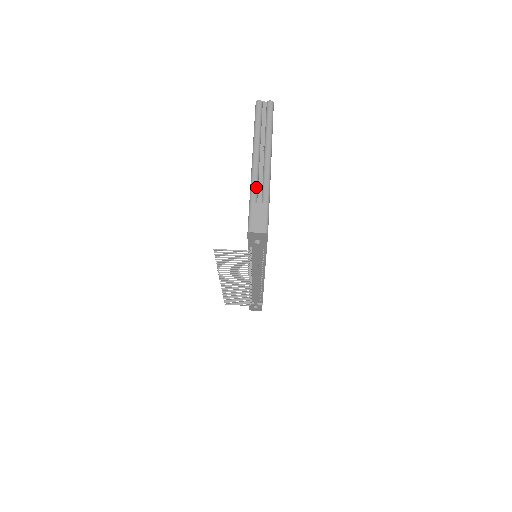
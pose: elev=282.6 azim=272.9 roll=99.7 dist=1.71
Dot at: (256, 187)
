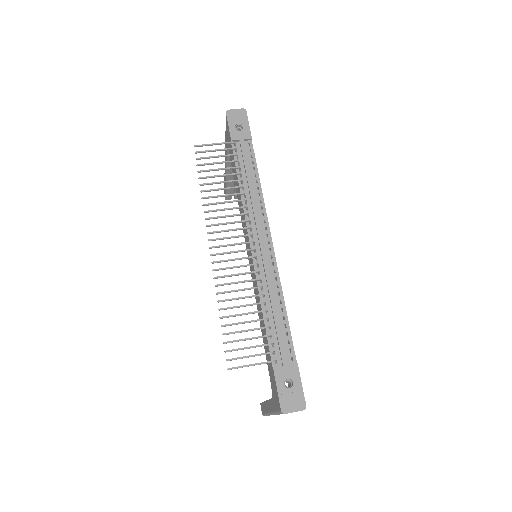
Dot at: occluded
